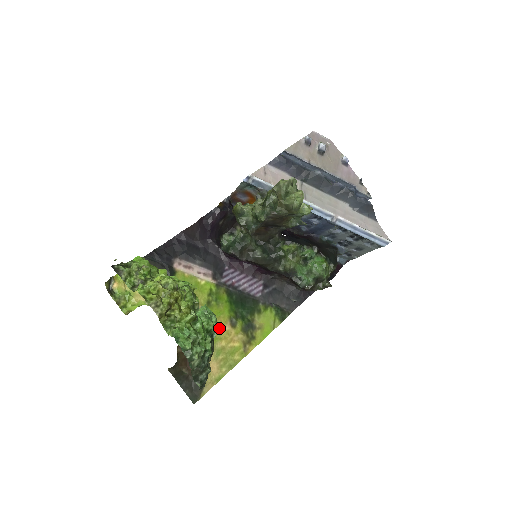
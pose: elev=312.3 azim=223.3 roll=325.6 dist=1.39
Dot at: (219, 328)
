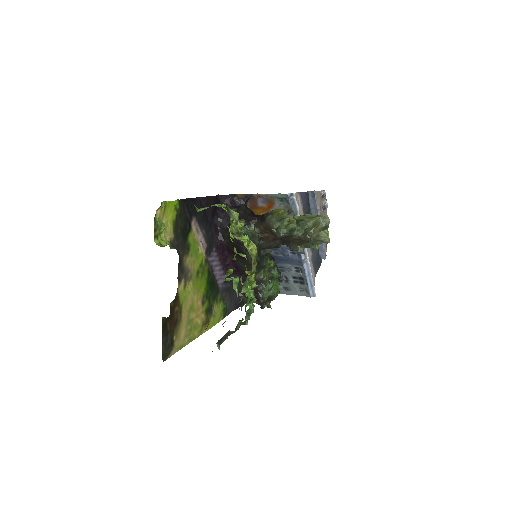
Dot at: (196, 300)
